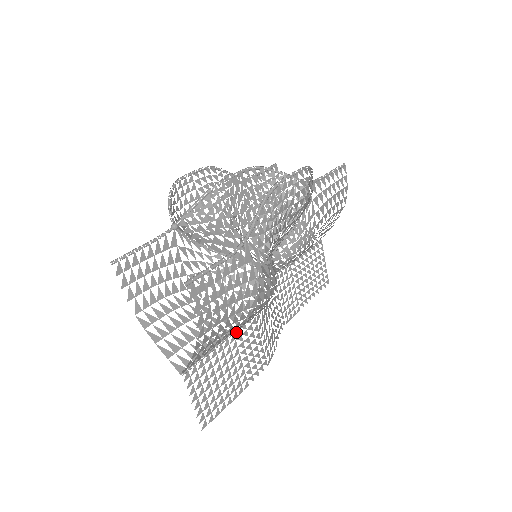
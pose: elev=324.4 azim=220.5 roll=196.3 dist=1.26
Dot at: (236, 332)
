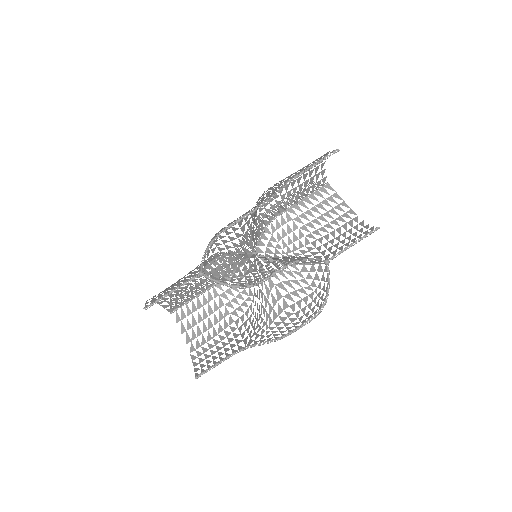
Dot at: (215, 284)
